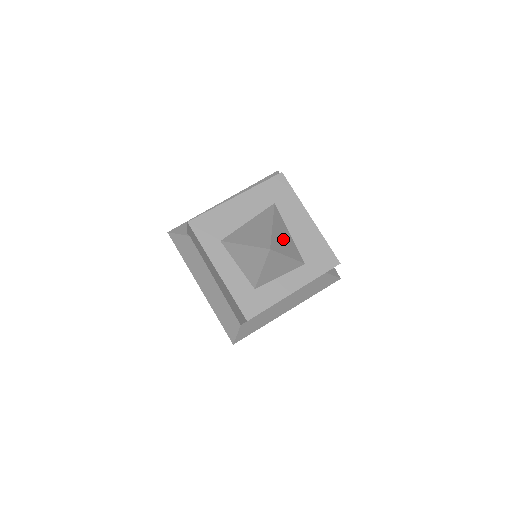
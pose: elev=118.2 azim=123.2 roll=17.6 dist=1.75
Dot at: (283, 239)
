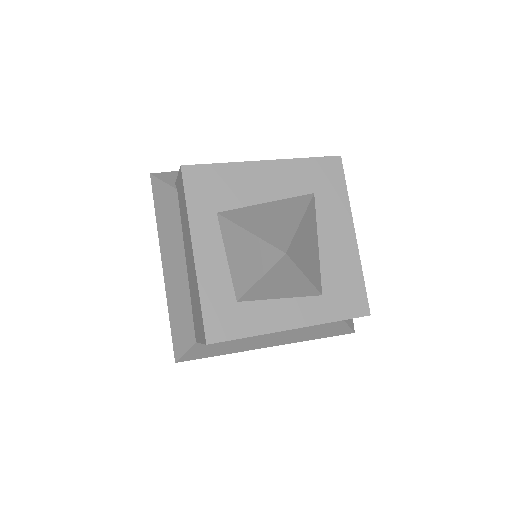
Dot at: (307, 247)
